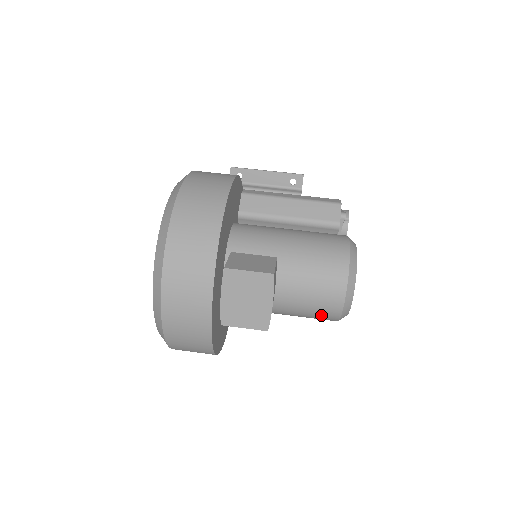
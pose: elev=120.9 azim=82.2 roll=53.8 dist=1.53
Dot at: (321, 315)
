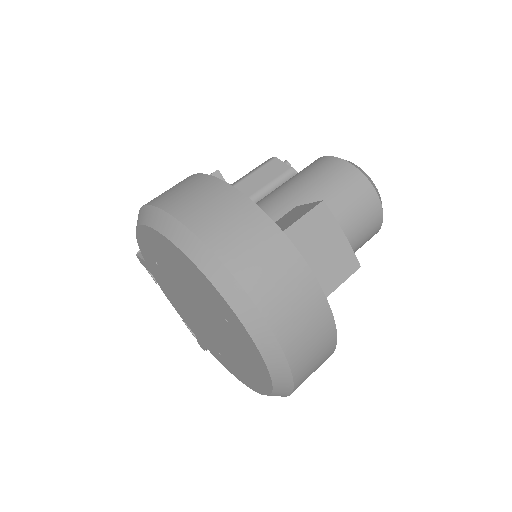
Dot at: (369, 230)
